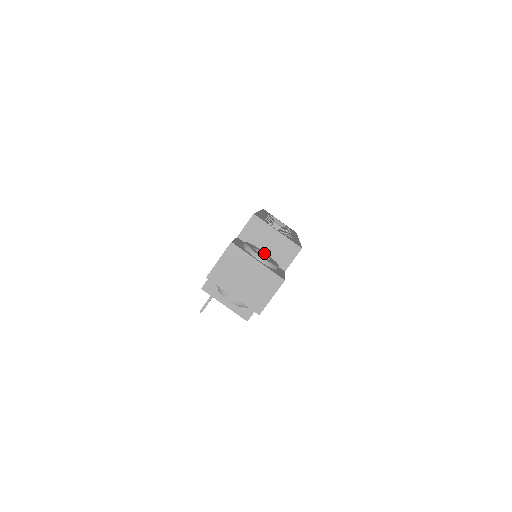
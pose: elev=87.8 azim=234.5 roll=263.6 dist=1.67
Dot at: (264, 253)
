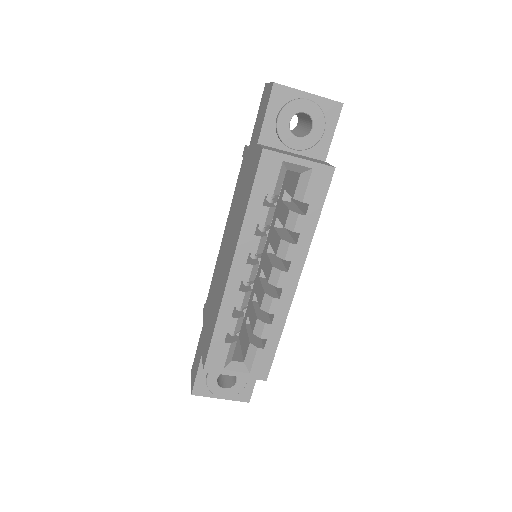
Dot at: occluded
